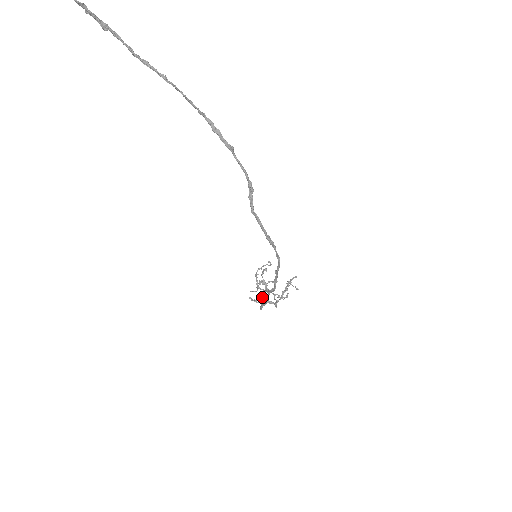
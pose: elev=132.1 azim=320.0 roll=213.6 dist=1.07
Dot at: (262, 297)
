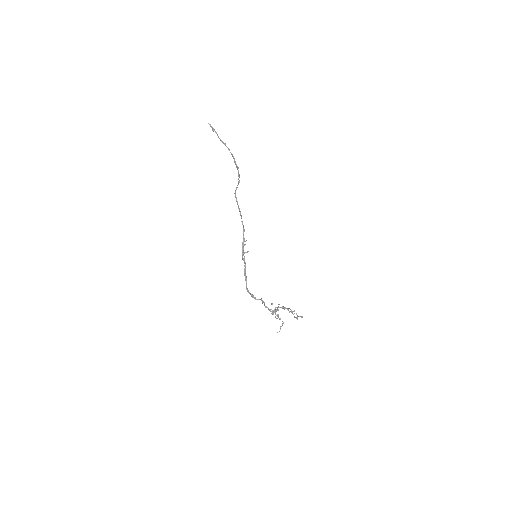
Dot at: (262, 303)
